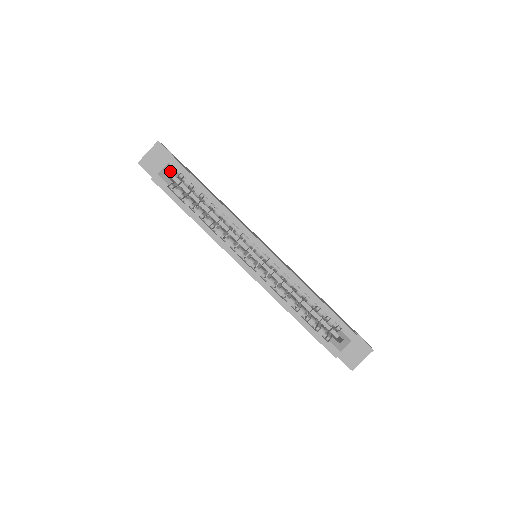
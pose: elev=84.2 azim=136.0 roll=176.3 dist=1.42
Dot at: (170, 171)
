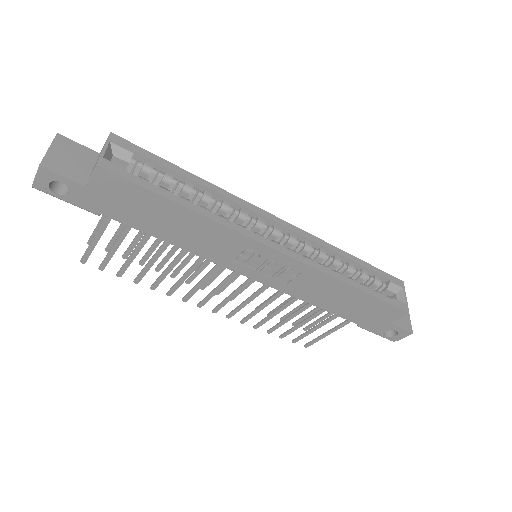
Dot at: (114, 155)
